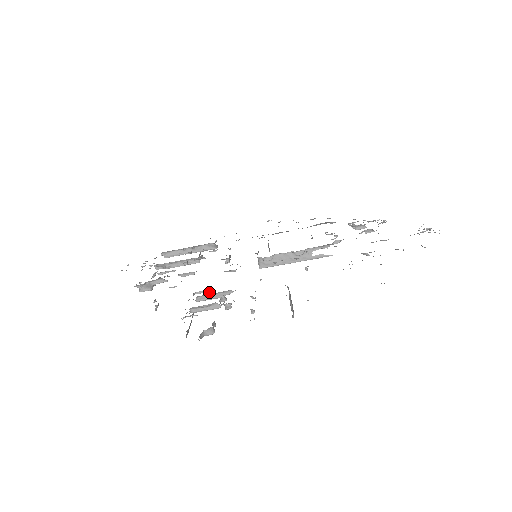
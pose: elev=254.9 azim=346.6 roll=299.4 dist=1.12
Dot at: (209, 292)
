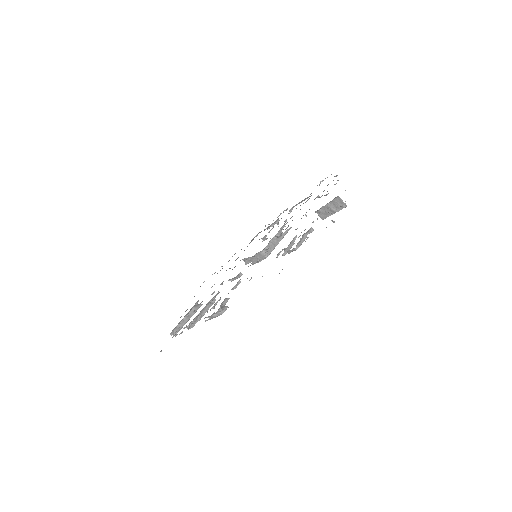
Dot at: (284, 249)
